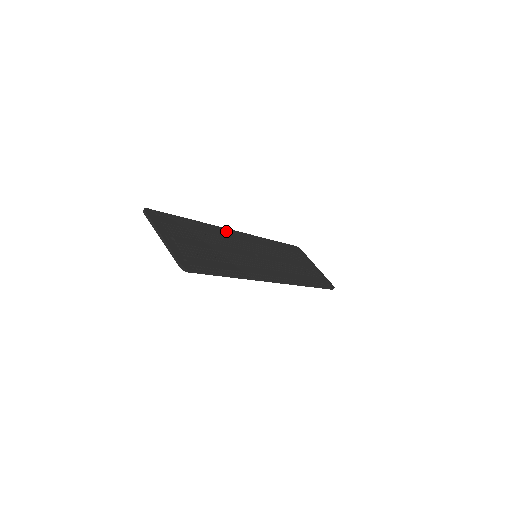
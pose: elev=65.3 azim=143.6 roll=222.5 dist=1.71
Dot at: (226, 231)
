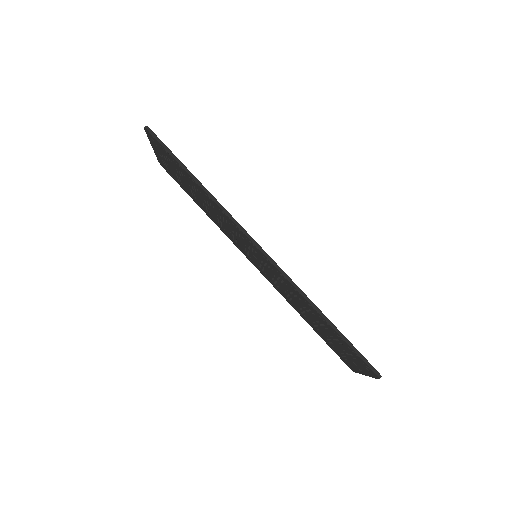
Dot at: occluded
